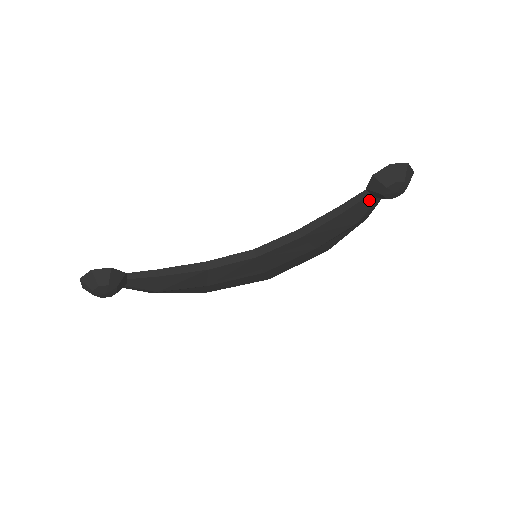
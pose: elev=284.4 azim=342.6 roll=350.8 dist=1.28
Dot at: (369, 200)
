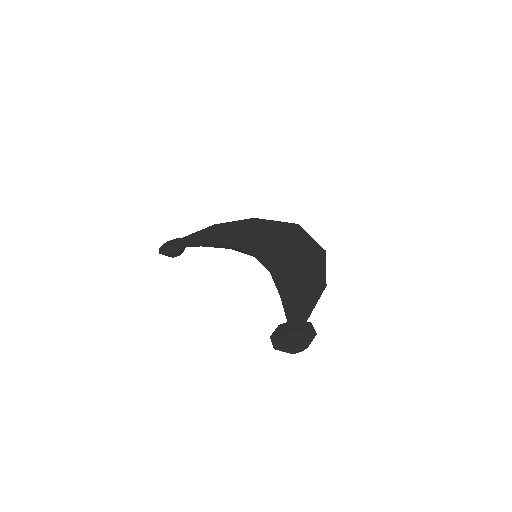
Dot at: occluded
